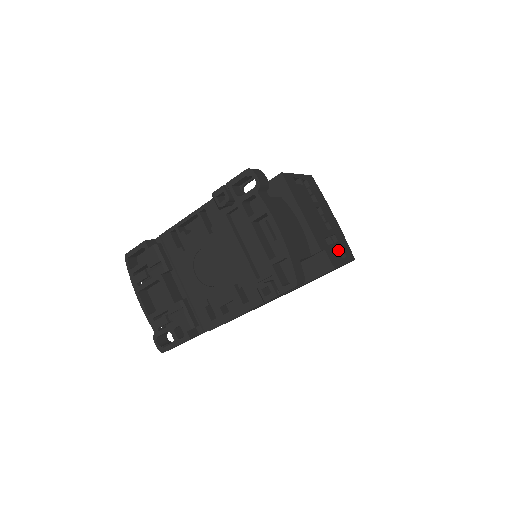
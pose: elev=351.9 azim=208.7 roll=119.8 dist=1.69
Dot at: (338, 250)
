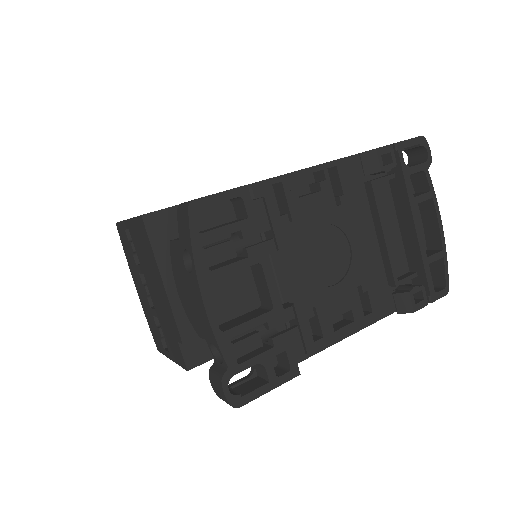
Dot at: occluded
